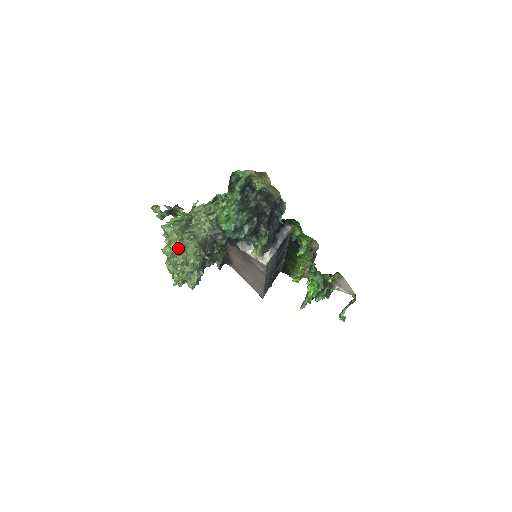
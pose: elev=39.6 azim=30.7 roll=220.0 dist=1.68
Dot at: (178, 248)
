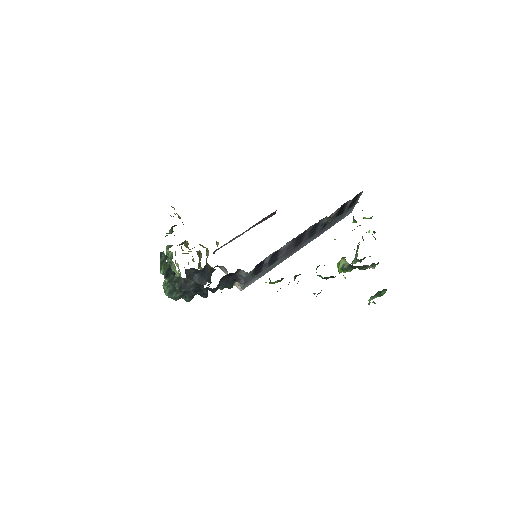
Dot at: (179, 269)
